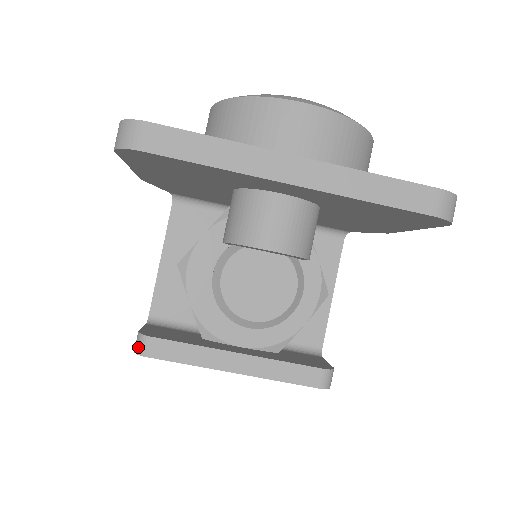
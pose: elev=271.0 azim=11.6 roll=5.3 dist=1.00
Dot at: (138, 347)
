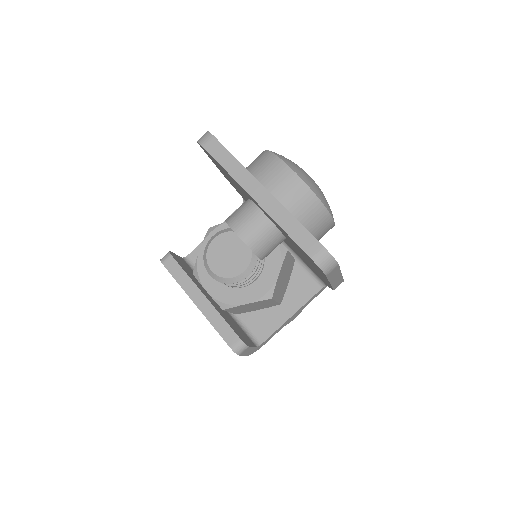
Dot at: (163, 257)
